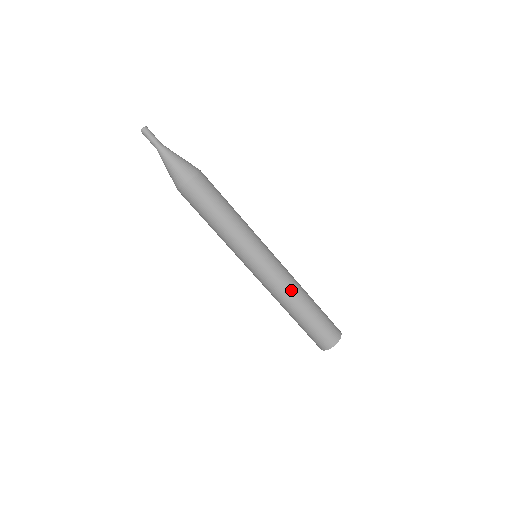
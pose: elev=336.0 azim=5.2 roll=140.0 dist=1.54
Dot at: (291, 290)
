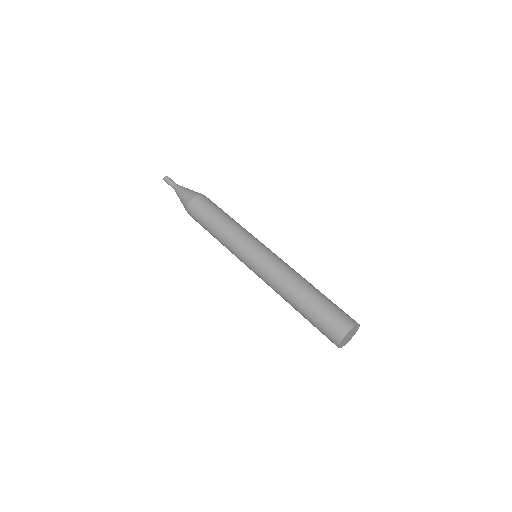
Dot at: (288, 276)
